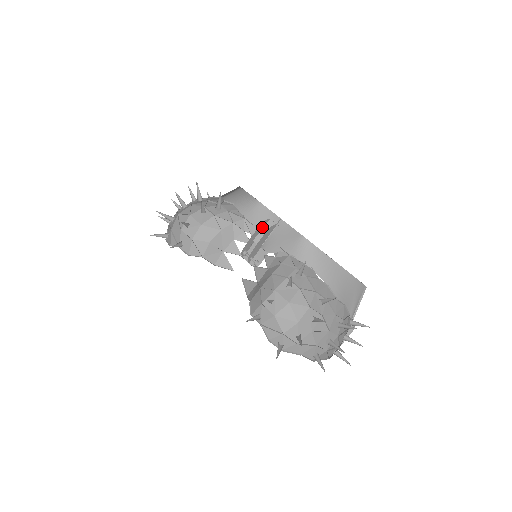
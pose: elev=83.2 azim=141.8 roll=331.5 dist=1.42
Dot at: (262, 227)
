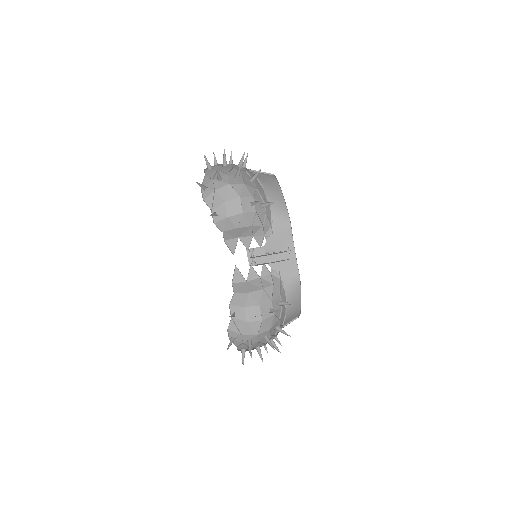
Dot at: (278, 243)
